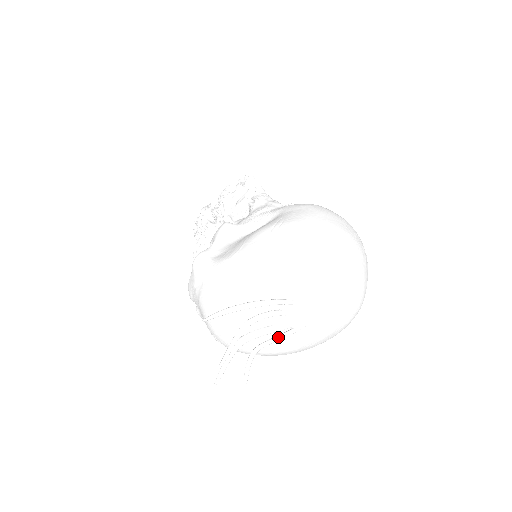
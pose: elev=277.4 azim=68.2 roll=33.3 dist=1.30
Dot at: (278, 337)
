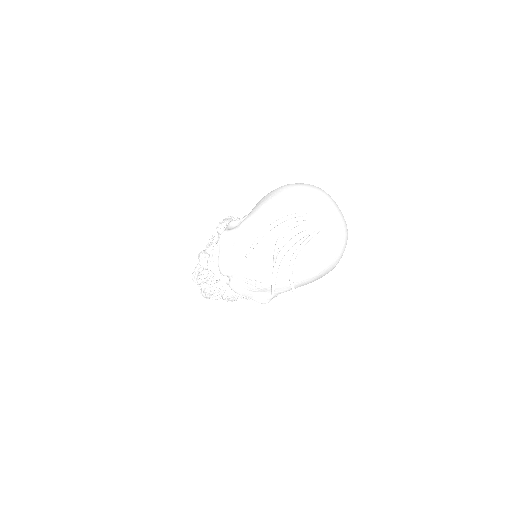
Dot at: (305, 241)
